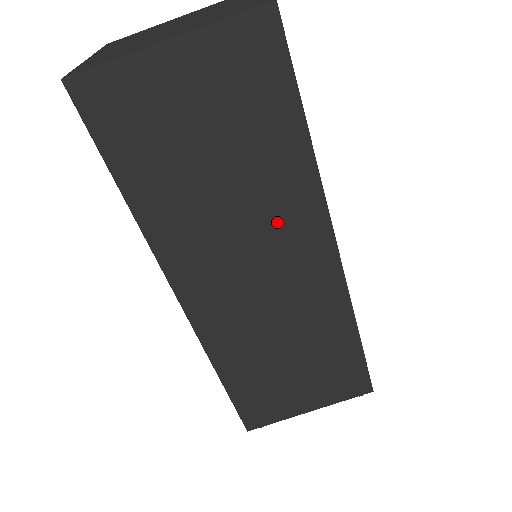
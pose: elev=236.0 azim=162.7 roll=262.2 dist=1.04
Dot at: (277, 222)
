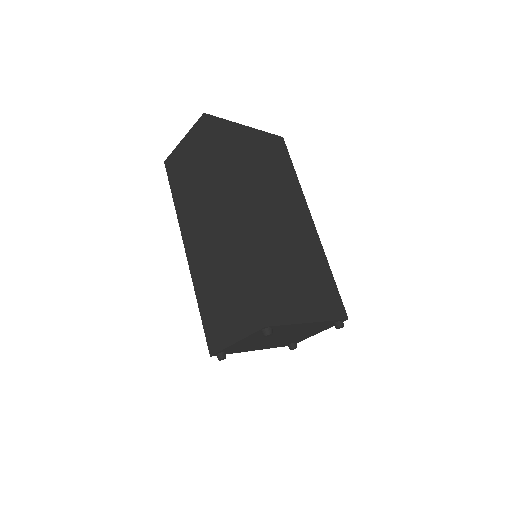
Dot at: (211, 200)
